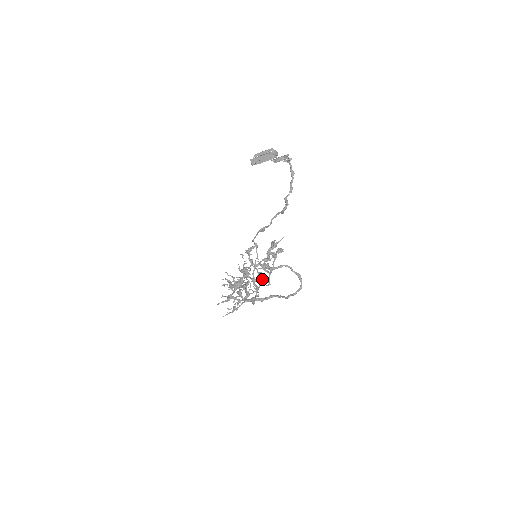
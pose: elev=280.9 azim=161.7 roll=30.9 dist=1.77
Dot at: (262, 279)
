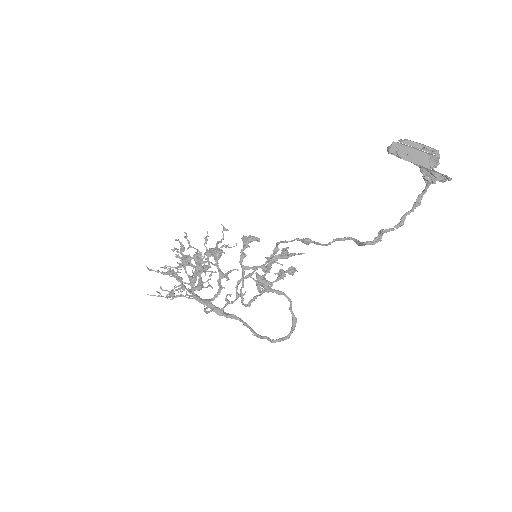
Dot at: occluded
